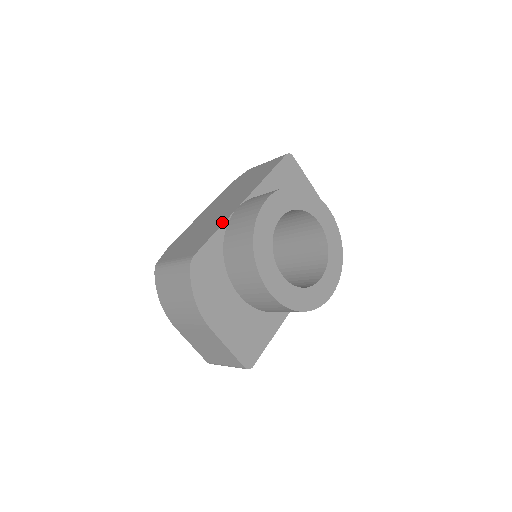
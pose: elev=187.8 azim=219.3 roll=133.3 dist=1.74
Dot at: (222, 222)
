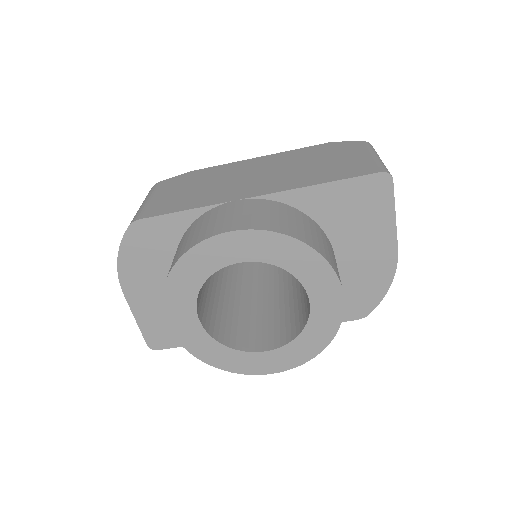
Dot at: (205, 203)
